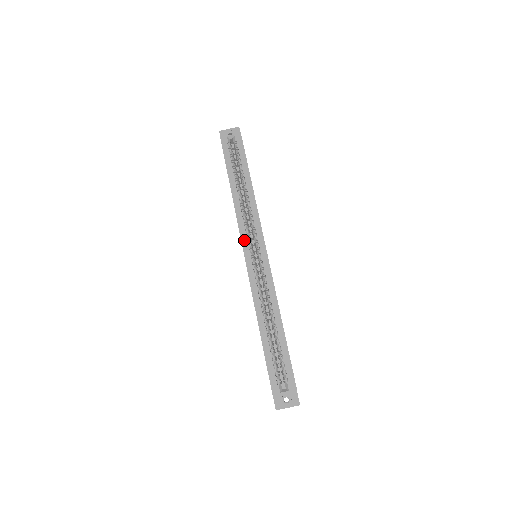
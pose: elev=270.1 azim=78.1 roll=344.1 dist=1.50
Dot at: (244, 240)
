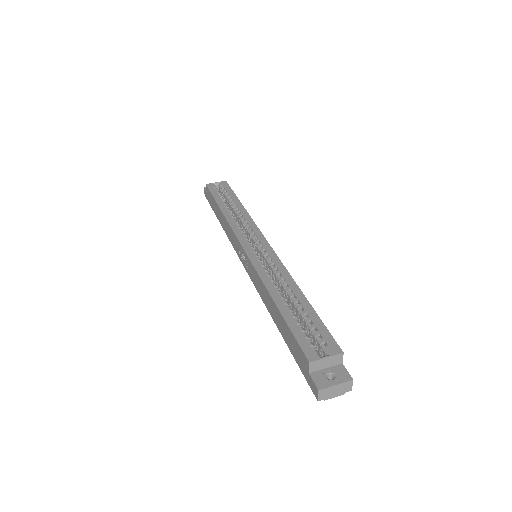
Dot at: (241, 238)
